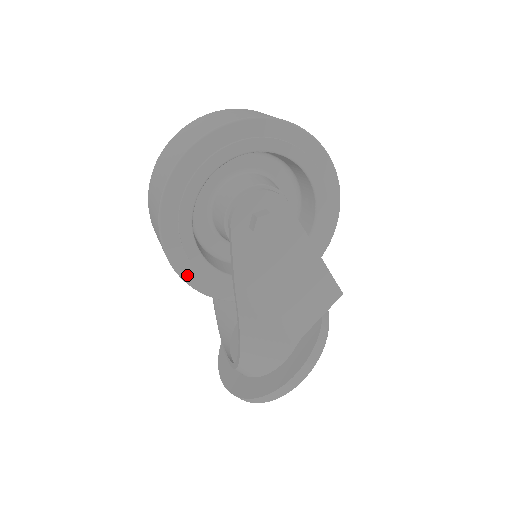
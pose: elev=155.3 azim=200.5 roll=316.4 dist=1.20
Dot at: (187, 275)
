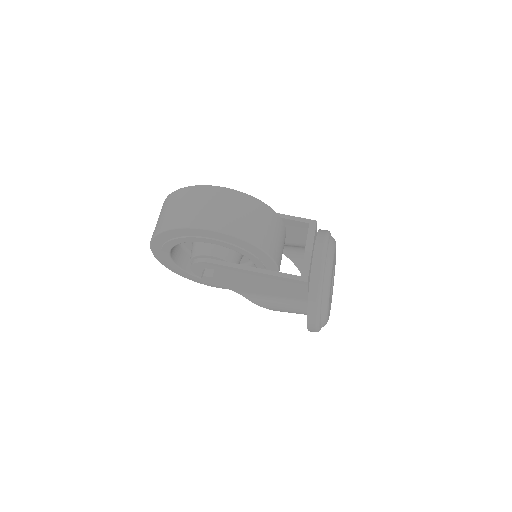
Dot at: (218, 287)
